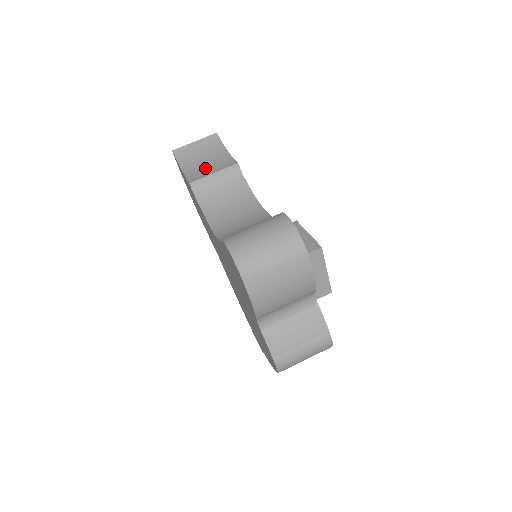
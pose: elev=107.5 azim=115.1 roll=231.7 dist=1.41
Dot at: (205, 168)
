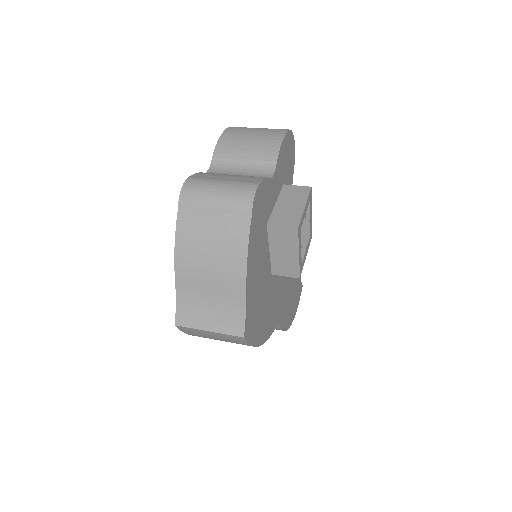
Dot at: occluded
